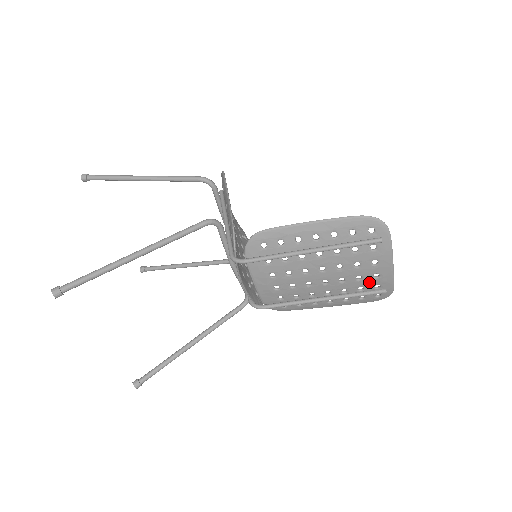
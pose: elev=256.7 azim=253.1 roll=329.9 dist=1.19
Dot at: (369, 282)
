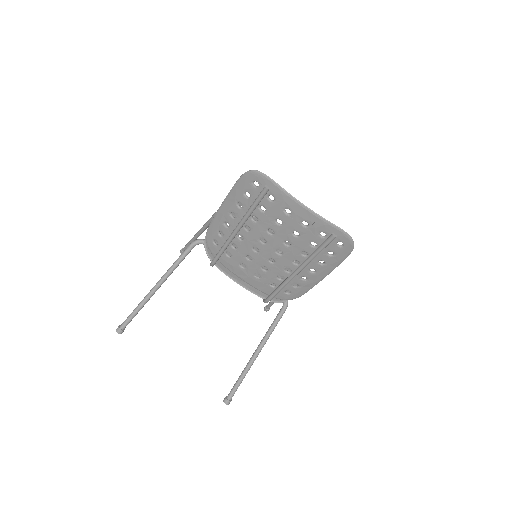
Dot at: (309, 234)
